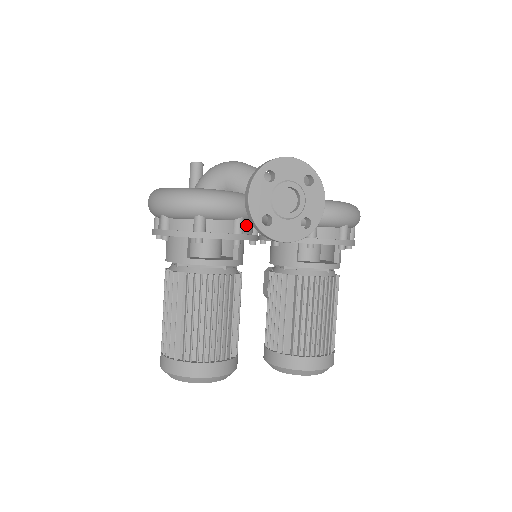
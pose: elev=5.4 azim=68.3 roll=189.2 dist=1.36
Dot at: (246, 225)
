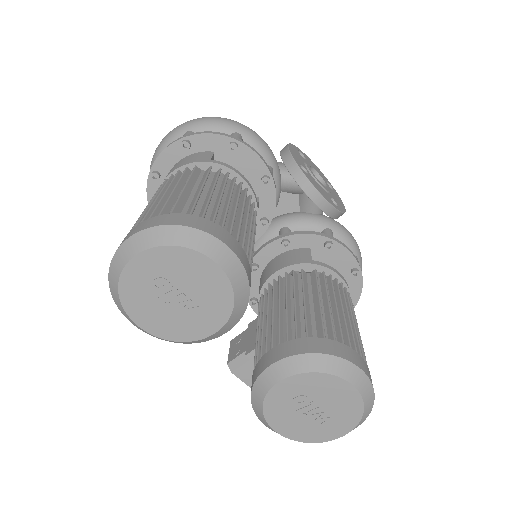
Dot at: occluded
